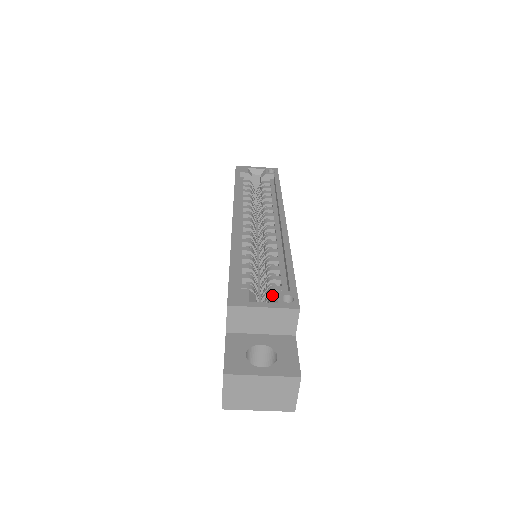
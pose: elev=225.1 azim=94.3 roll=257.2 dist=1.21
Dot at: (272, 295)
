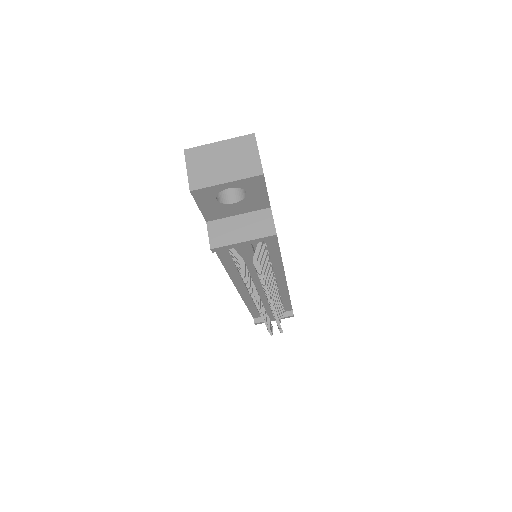
Dot at: occluded
